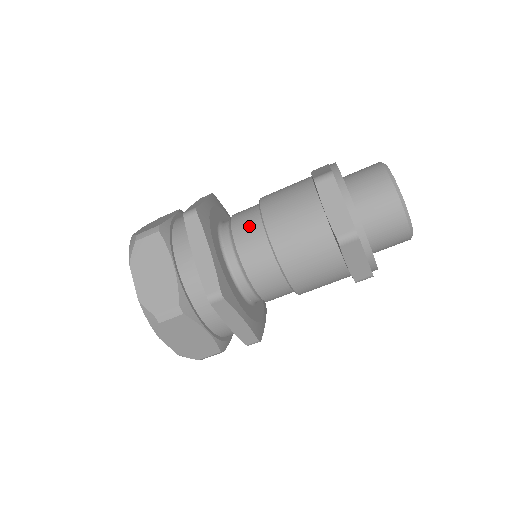
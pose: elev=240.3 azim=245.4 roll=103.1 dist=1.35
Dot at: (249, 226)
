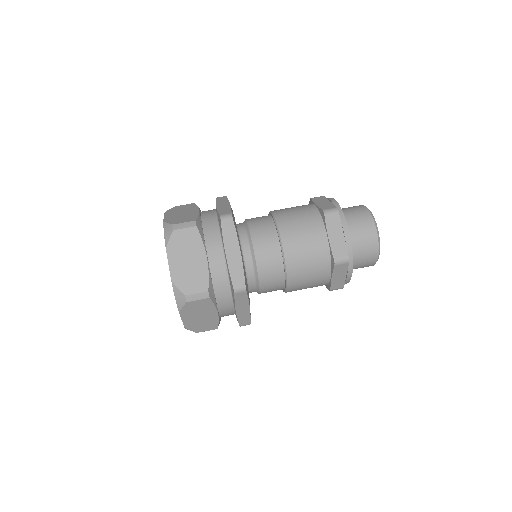
Dot at: (266, 235)
